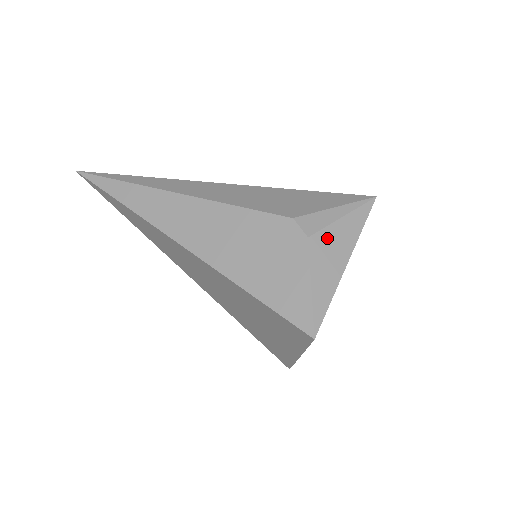
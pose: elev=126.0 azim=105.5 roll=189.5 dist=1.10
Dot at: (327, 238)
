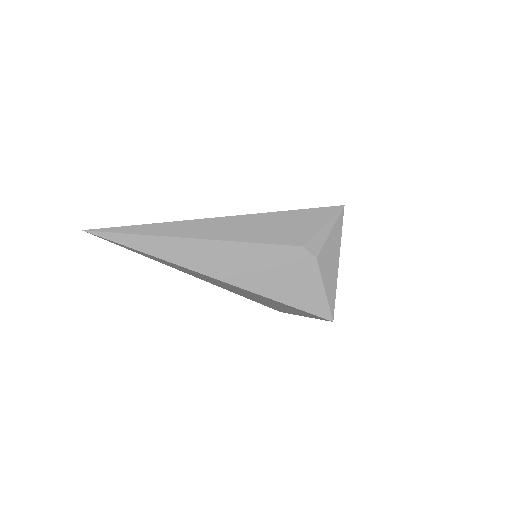
Dot at: (326, 253)
